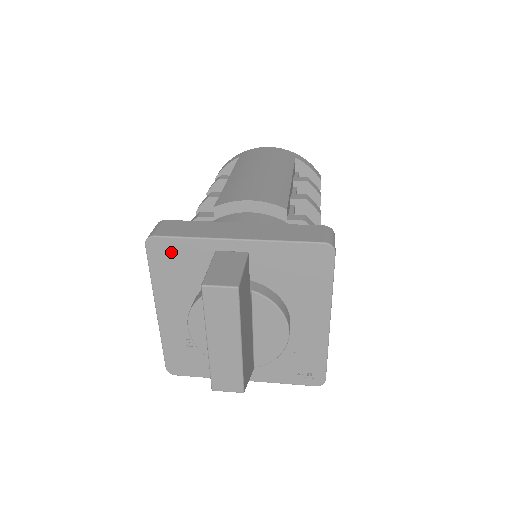
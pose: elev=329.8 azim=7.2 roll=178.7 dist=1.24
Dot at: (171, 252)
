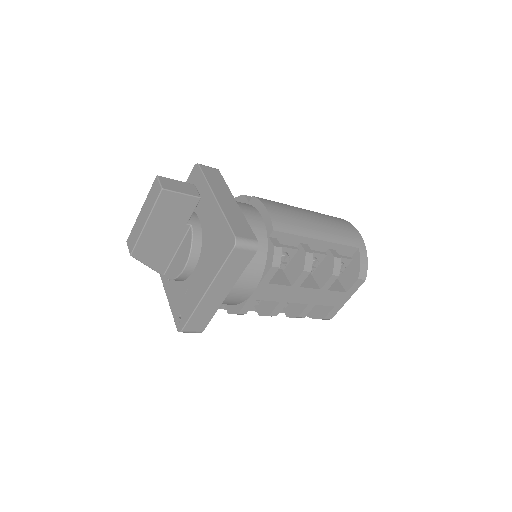
Dot at: (197, 179)
